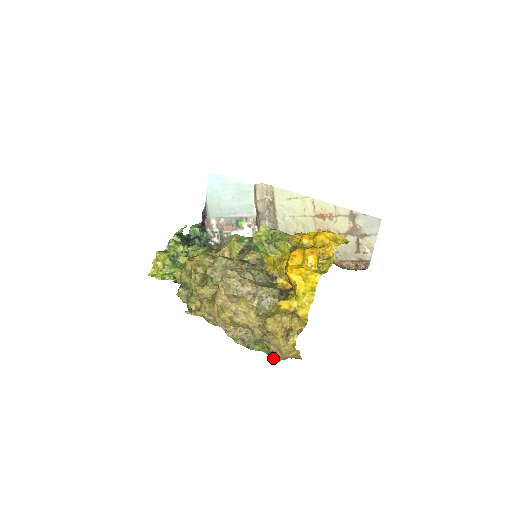
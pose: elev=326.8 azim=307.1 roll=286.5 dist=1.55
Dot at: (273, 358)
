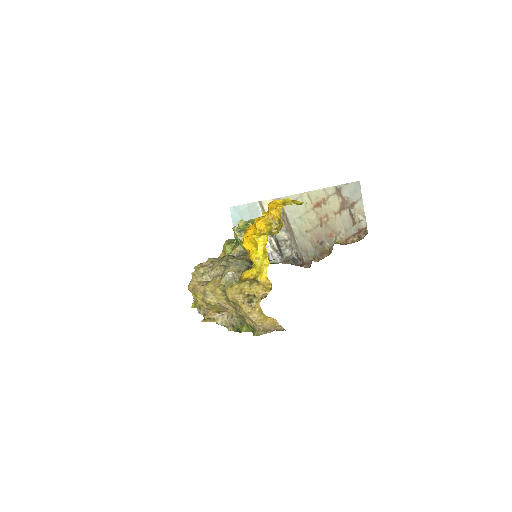
Dot at: (254, 333)
